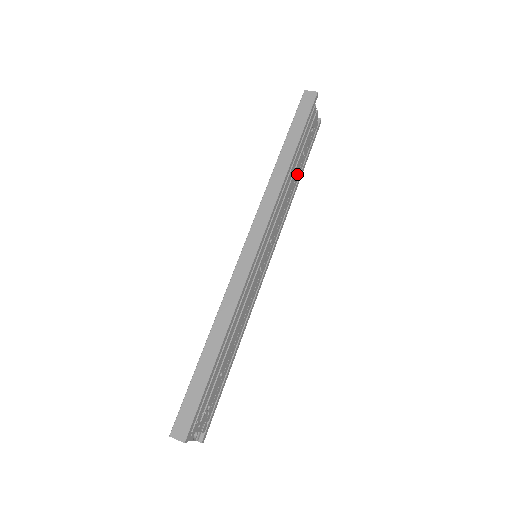
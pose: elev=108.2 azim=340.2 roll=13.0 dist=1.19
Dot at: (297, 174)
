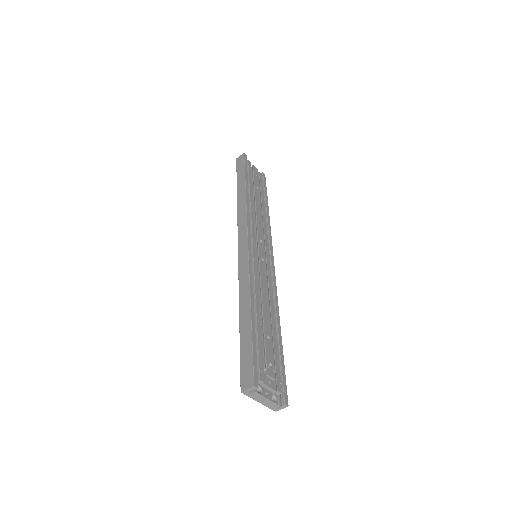
Dot at: (261, 202)
